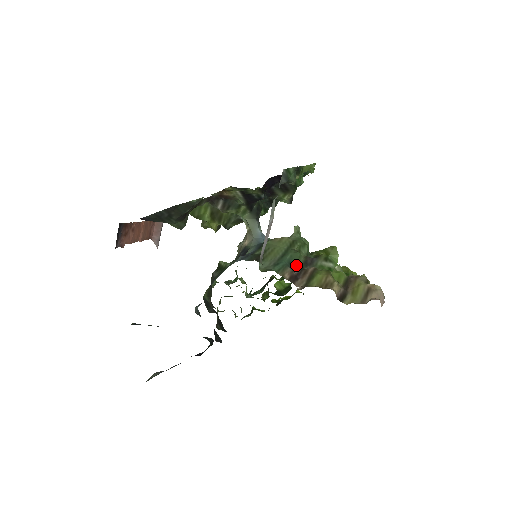
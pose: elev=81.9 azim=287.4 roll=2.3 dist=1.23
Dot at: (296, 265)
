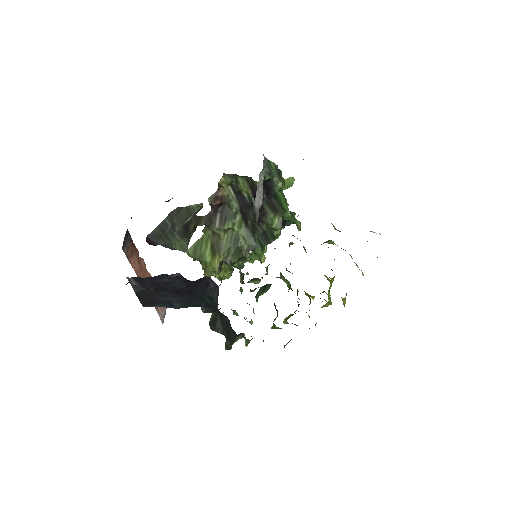
Dot at: occluded
